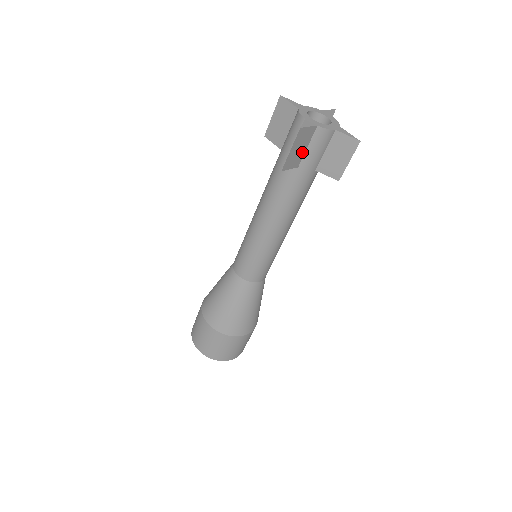
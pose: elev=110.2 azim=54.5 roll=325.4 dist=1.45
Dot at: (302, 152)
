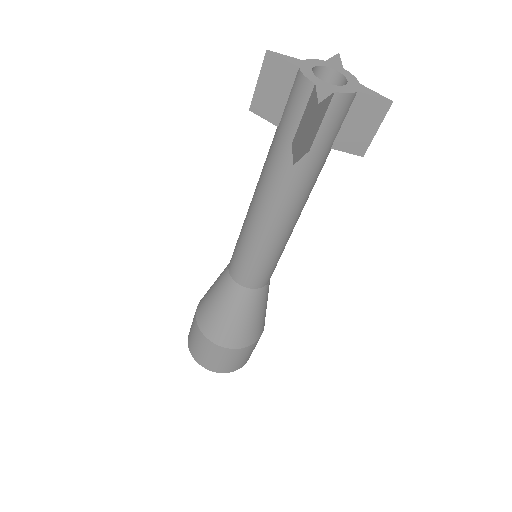
Dot at: (315, 131)
